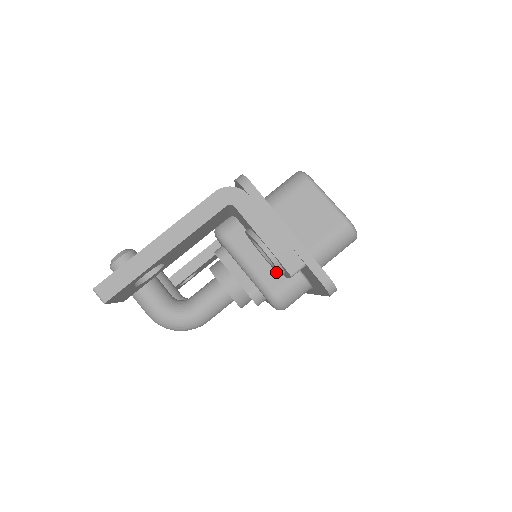
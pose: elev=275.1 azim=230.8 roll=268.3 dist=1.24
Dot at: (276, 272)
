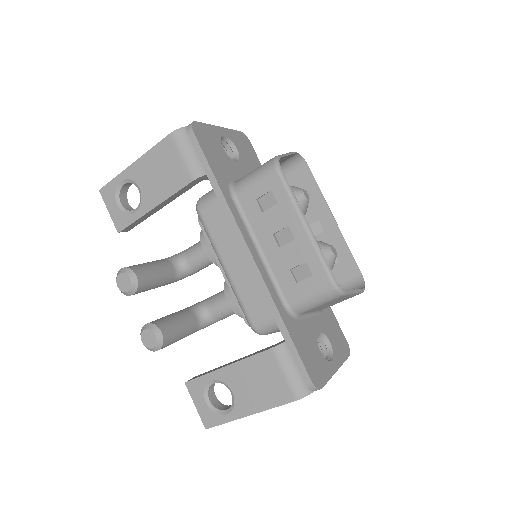
Dot at: occluded
